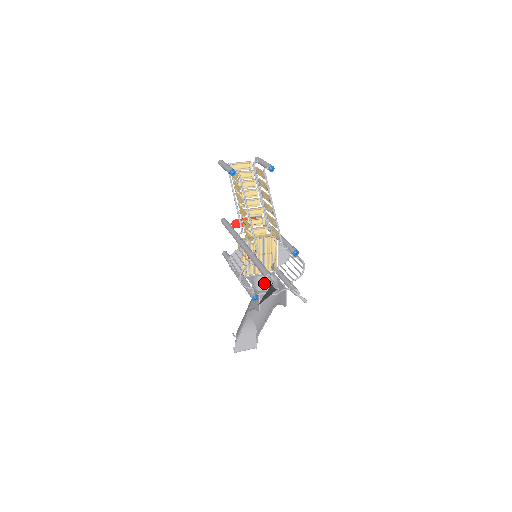
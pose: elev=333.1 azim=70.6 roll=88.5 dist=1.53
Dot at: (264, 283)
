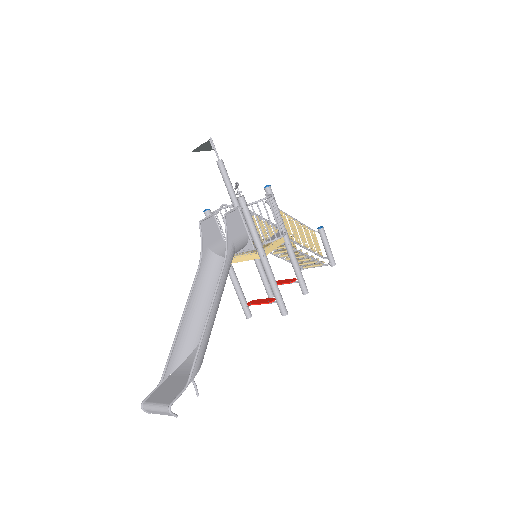
Dot at: occluded
